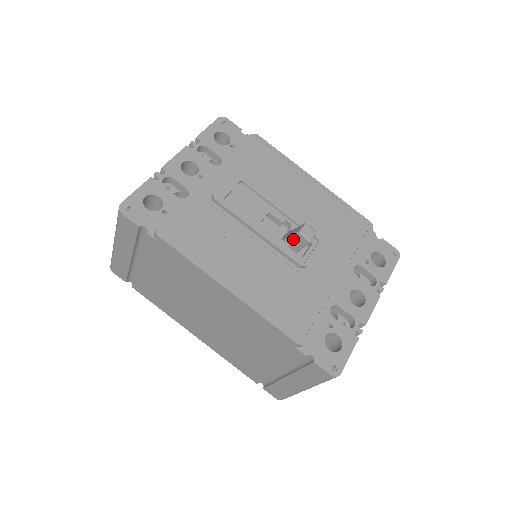
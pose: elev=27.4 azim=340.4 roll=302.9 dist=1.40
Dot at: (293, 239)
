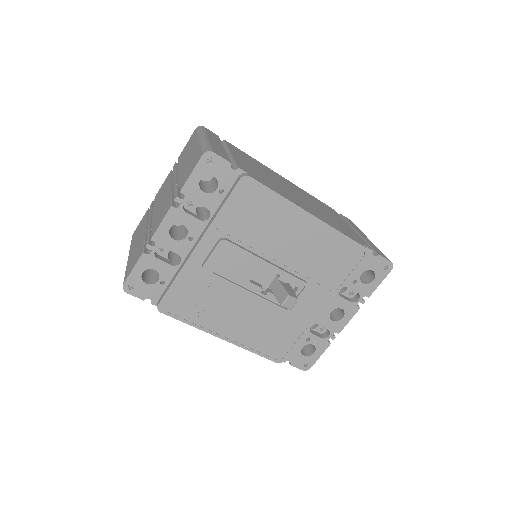
Dot at: (278, 299)
